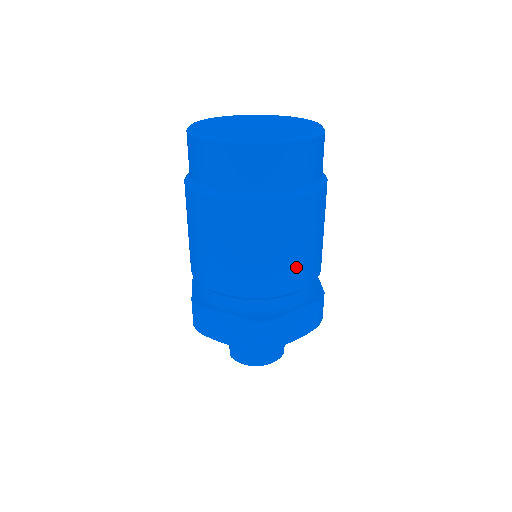
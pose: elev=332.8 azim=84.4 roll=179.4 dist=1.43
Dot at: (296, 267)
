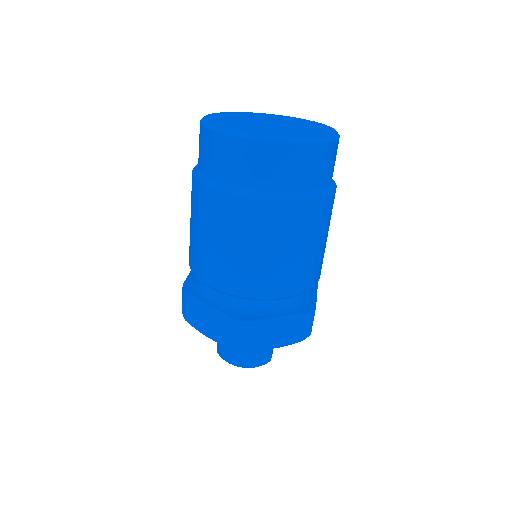
Dot at: (281, 272)
